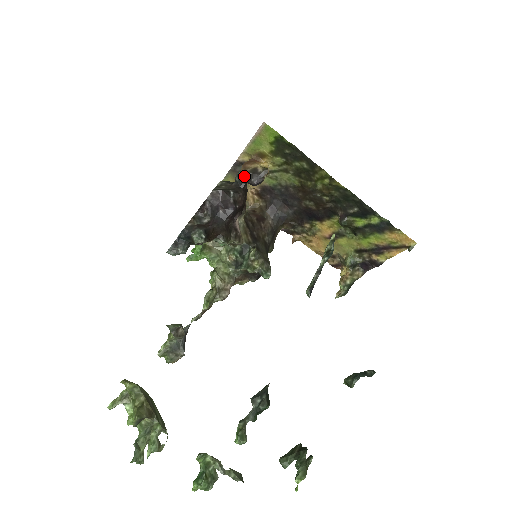
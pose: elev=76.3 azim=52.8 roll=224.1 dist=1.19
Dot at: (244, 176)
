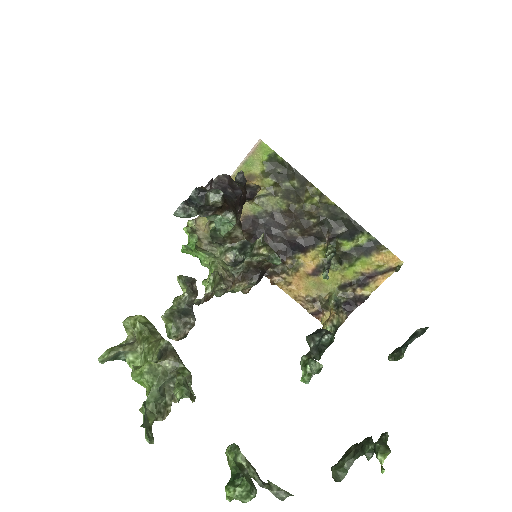
Dot at: occluded
